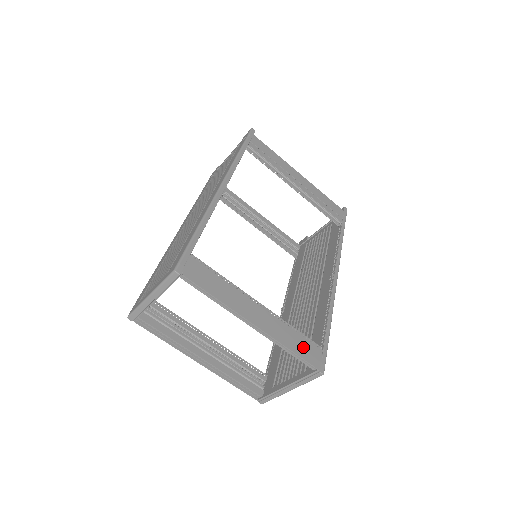
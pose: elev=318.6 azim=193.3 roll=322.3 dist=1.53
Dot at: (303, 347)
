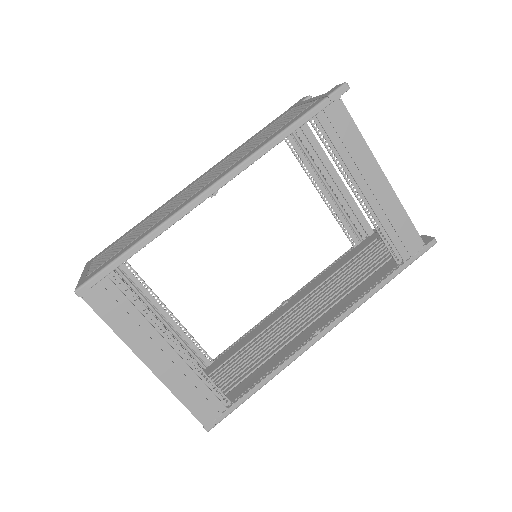
Dot at: (199, 401)
